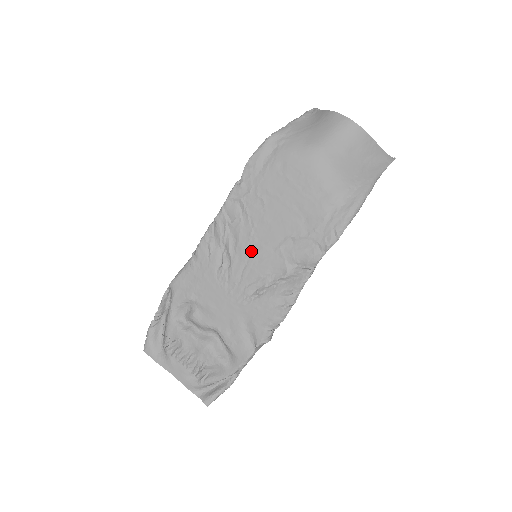
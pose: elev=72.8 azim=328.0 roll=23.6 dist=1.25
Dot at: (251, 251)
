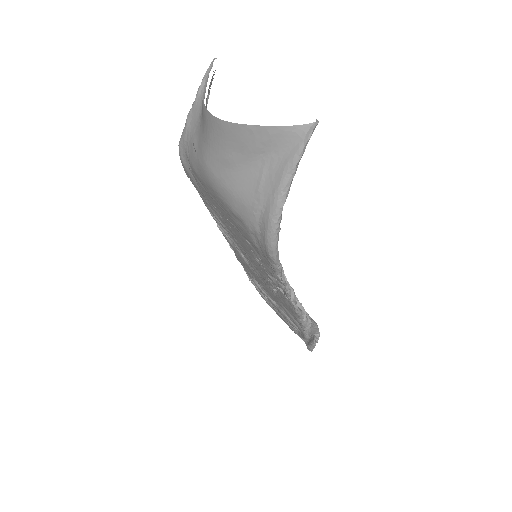
Dot at: (247, 255)
